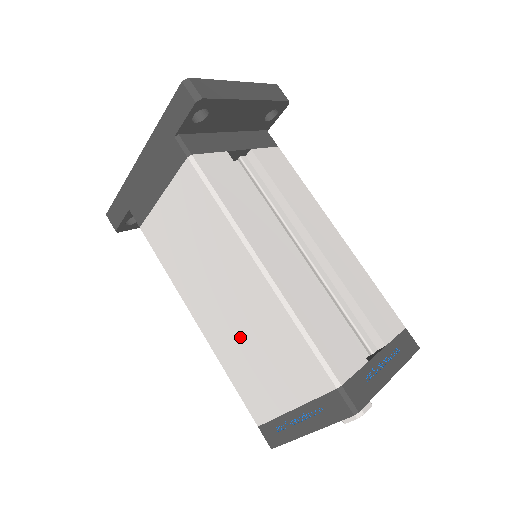
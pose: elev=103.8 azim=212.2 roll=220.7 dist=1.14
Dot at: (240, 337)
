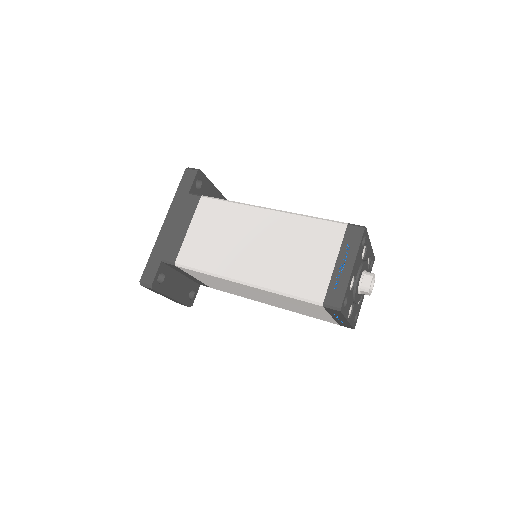
Dot at: (279, 257)
